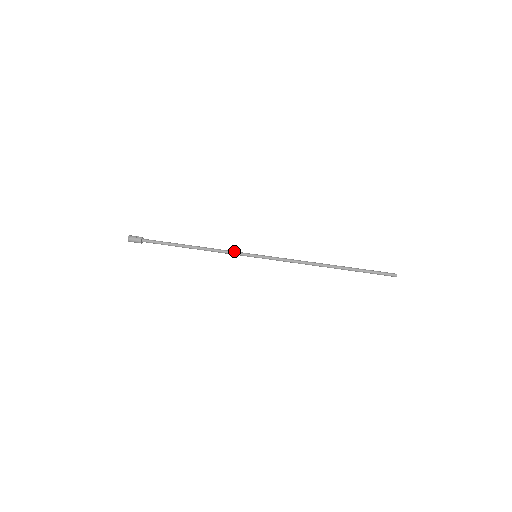
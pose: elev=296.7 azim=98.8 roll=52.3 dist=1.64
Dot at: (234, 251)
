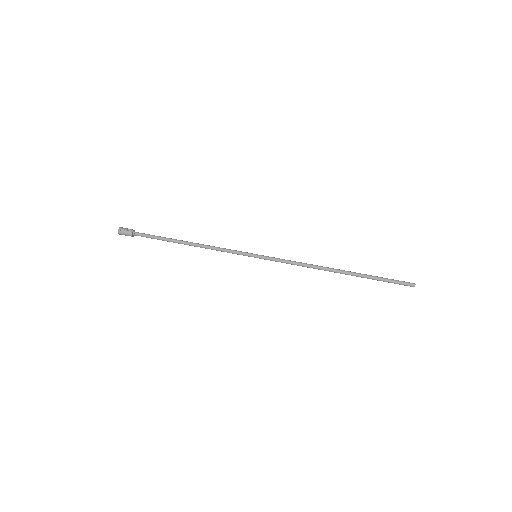
Dot at: occluded
